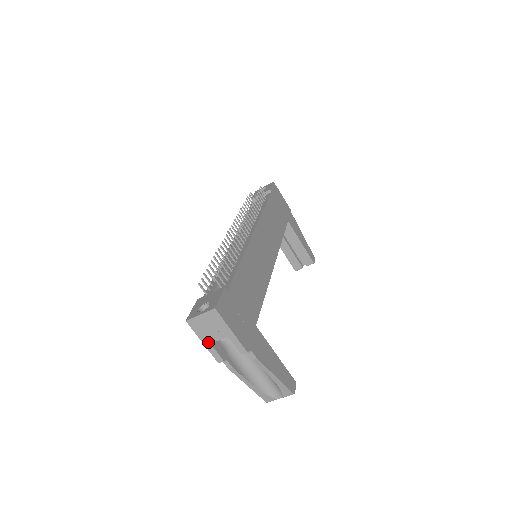
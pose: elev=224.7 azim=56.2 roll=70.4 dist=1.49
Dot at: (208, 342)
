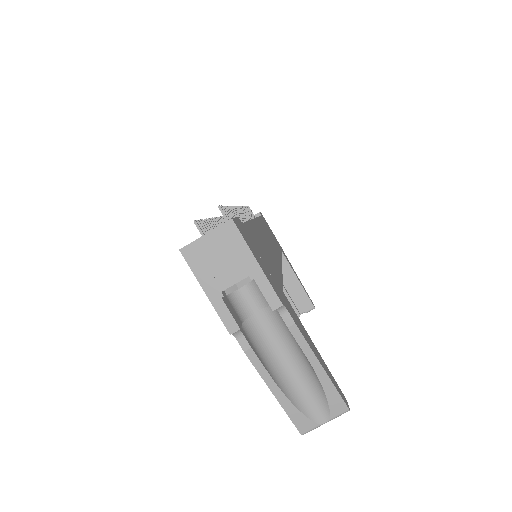
Dot at: (215, 290)
